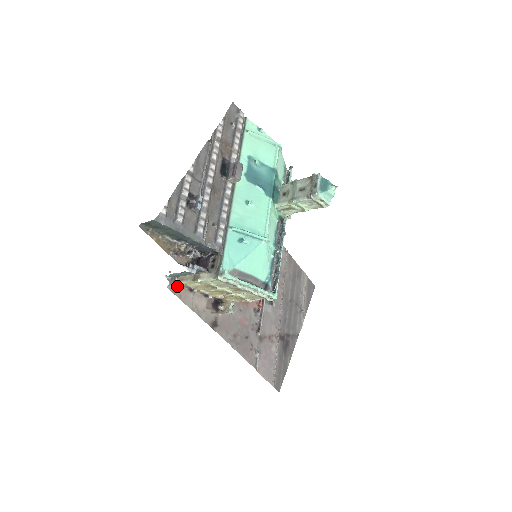
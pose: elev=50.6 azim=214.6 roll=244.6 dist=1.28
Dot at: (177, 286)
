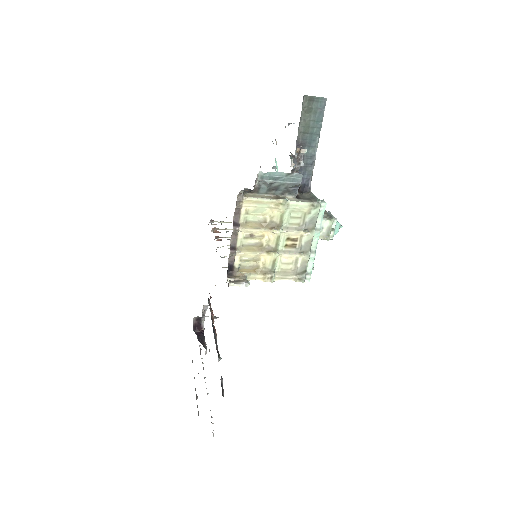
Dot at: (236, 204)
